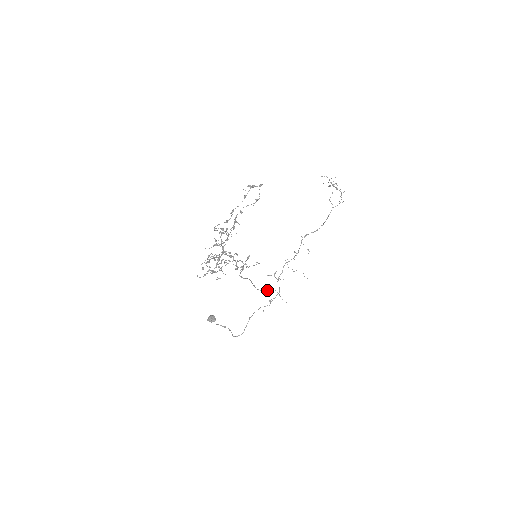
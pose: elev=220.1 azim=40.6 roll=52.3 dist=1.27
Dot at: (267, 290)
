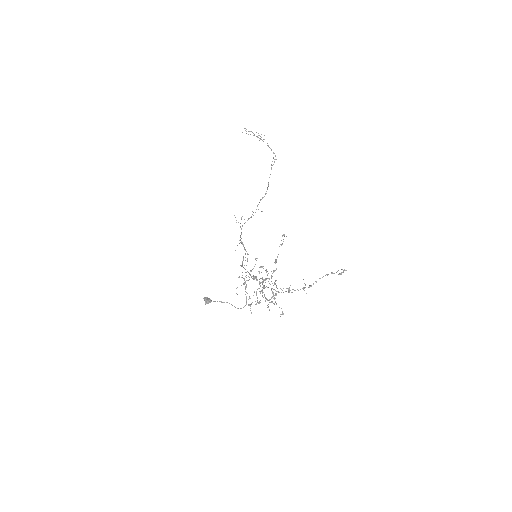
Dot at: (243, 259)
